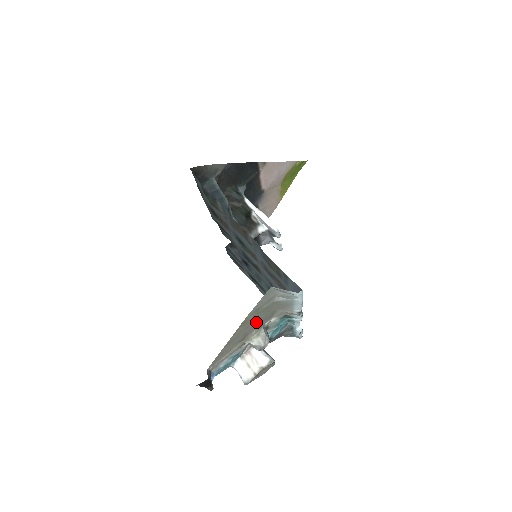
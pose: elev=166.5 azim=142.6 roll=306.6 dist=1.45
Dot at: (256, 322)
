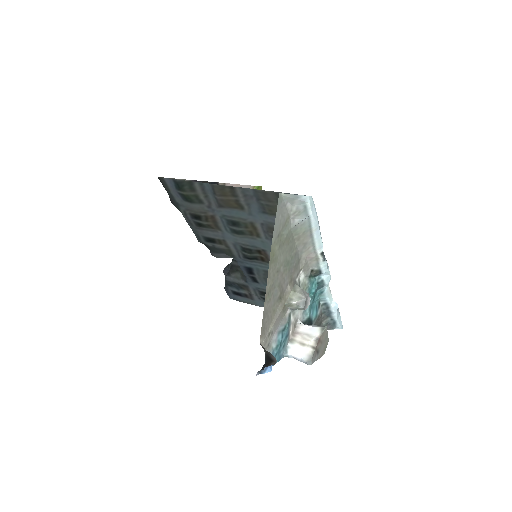
Dot at: (285, 267)
